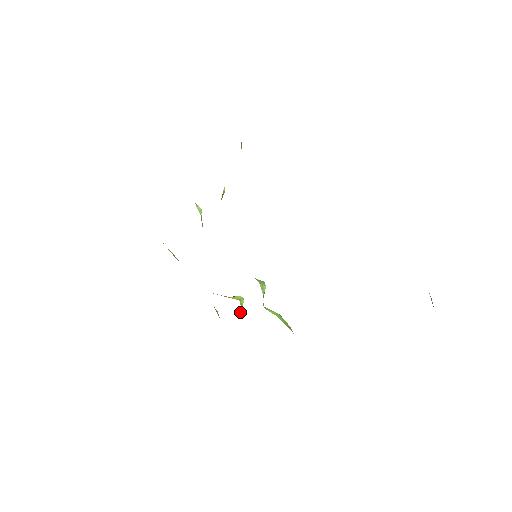
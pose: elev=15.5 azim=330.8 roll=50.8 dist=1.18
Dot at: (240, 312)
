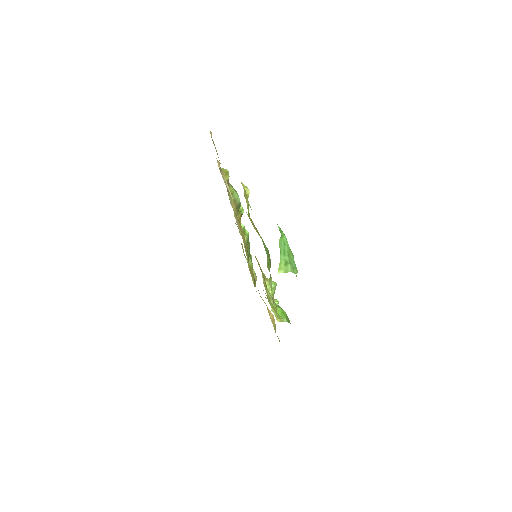
Dot at: occluded
